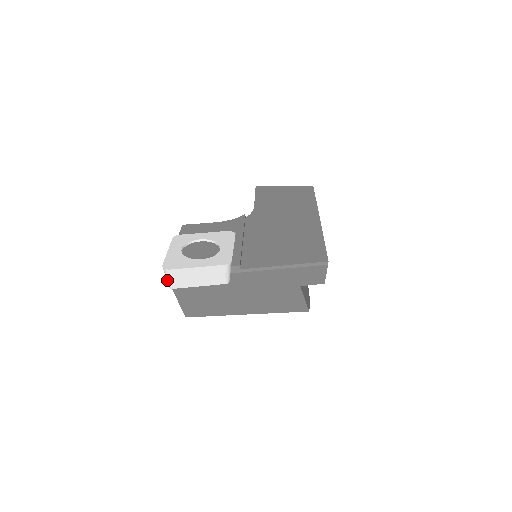
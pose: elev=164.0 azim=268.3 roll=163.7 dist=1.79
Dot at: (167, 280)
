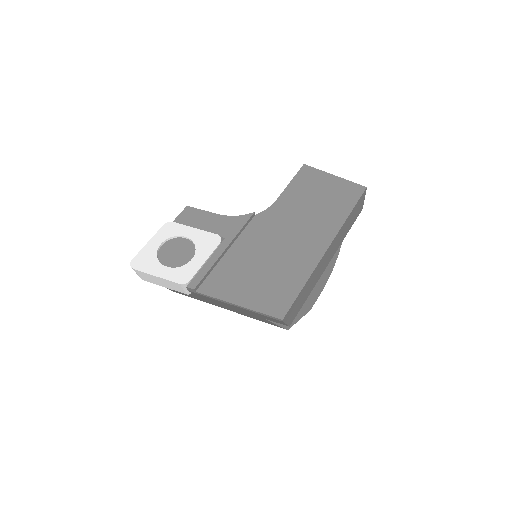
Dot at: occluded
